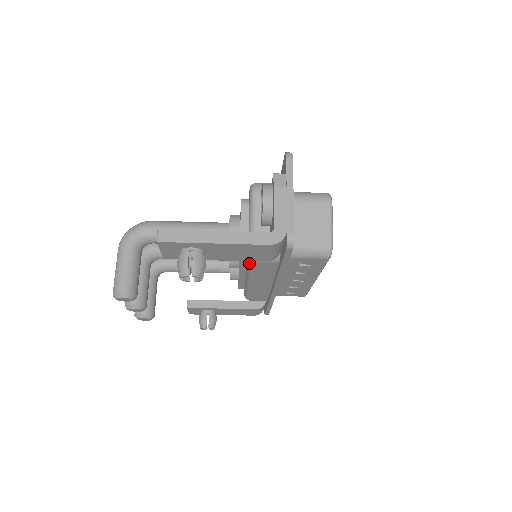
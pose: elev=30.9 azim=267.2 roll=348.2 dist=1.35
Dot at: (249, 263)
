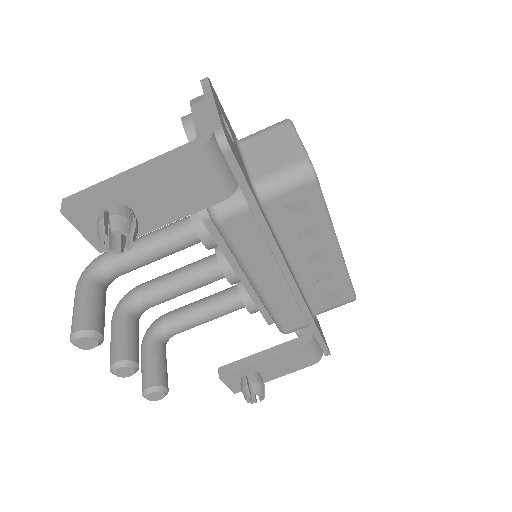
Dot at: (221, 234)
